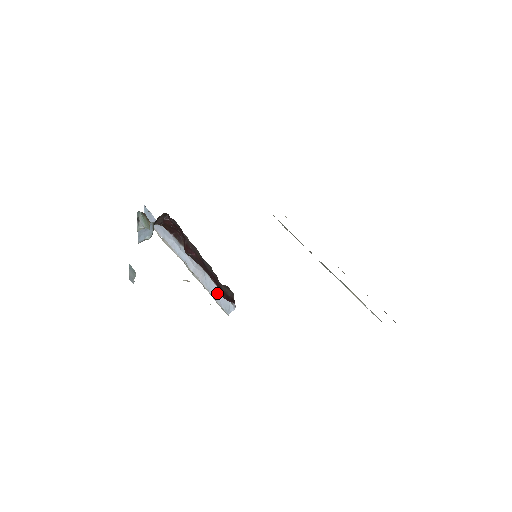
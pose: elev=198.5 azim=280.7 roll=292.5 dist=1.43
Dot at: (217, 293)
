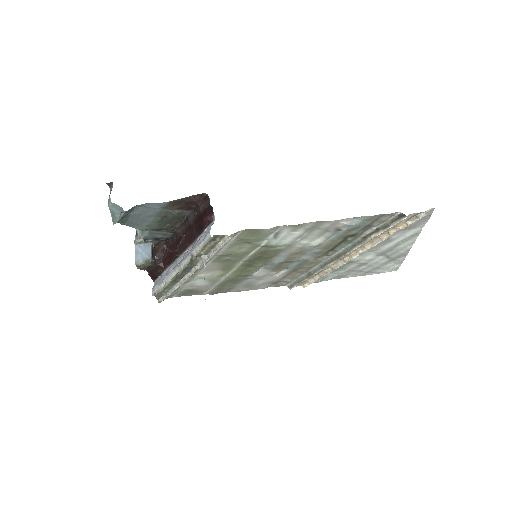
Dot at: (201, 237)
